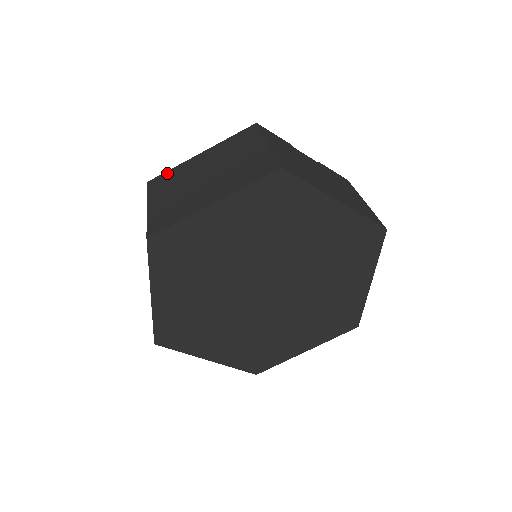
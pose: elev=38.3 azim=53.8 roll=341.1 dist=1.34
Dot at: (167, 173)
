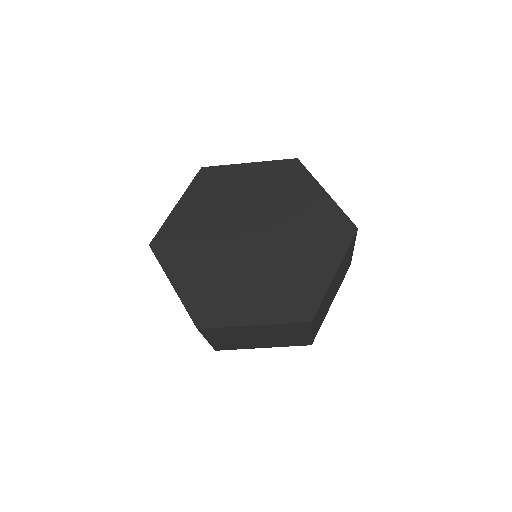
Dot at: occluded
